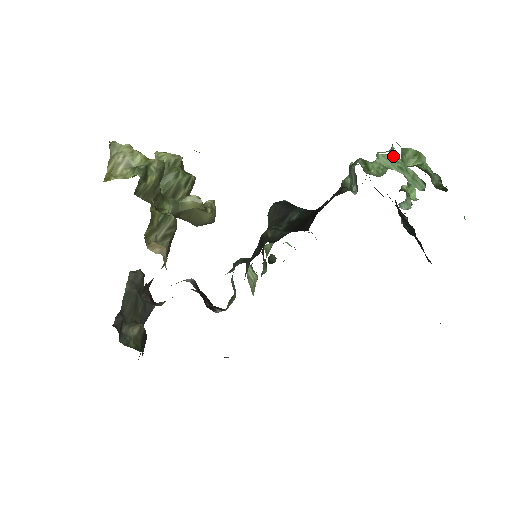
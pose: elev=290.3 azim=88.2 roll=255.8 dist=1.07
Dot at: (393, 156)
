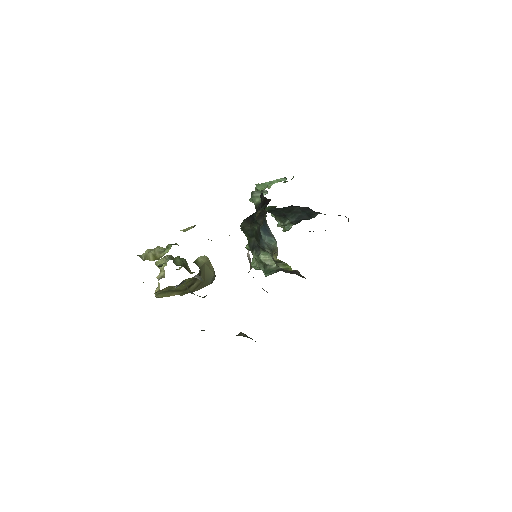
Dot at: (262, 184)
